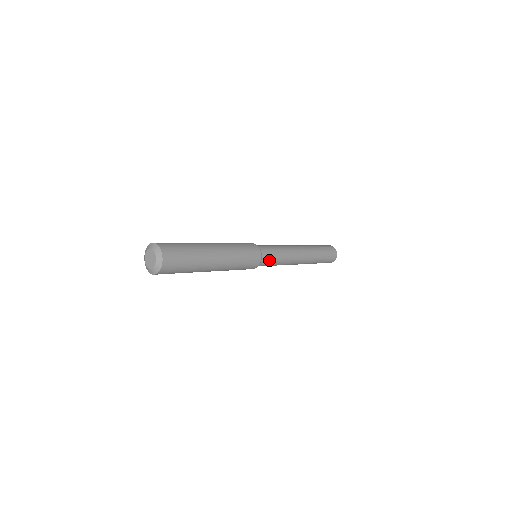
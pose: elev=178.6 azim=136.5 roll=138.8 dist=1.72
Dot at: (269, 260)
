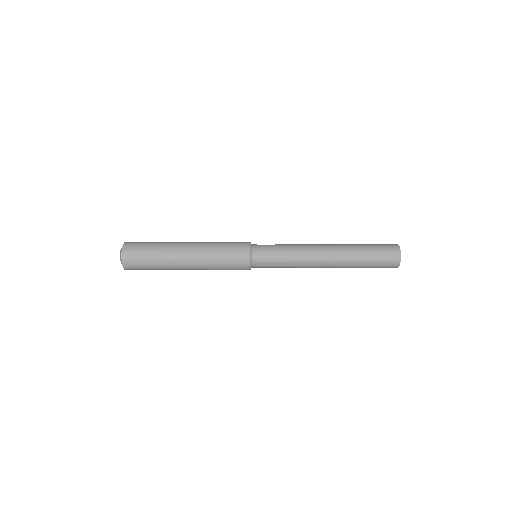
Dot at: (266, 267)
